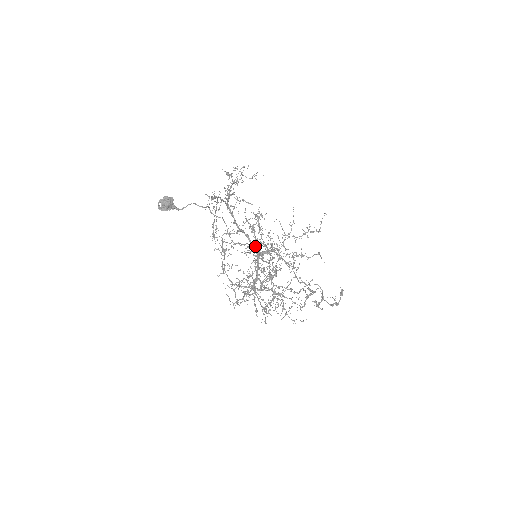
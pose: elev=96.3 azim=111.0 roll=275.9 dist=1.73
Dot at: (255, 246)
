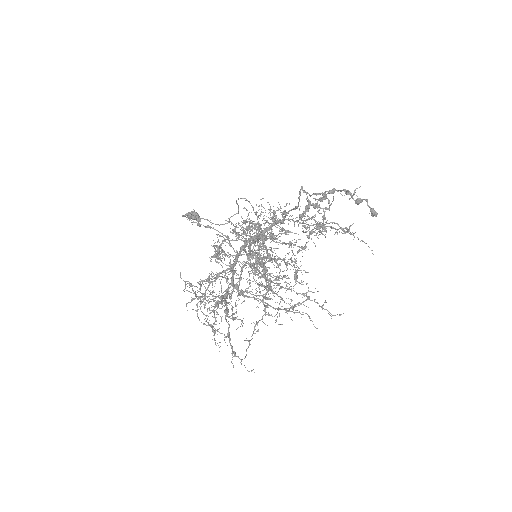
Dot at: (260, 216)
